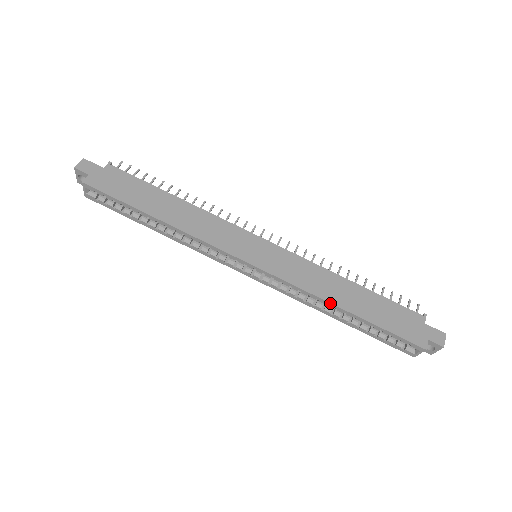
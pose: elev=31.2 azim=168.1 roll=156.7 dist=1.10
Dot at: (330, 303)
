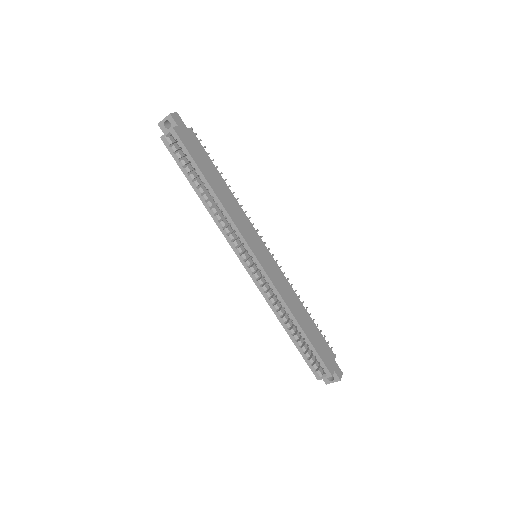
Dot at: (292, 314)
